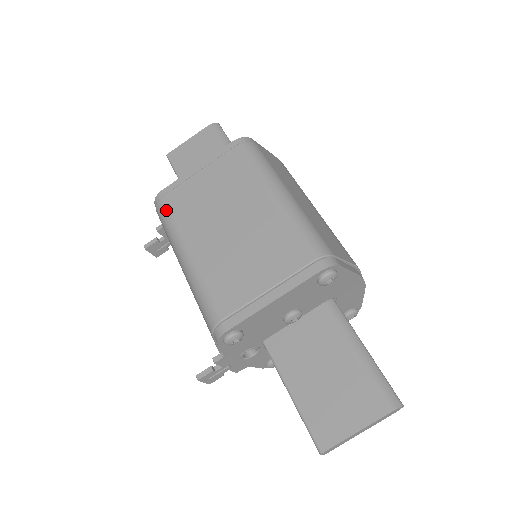
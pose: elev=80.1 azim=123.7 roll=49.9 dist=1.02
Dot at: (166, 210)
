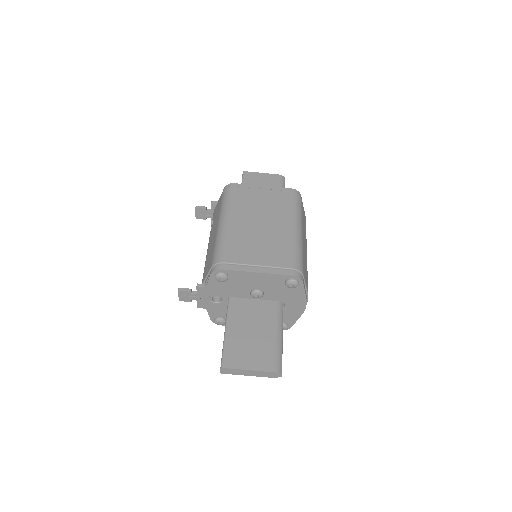
Dot at: (231, 194)
